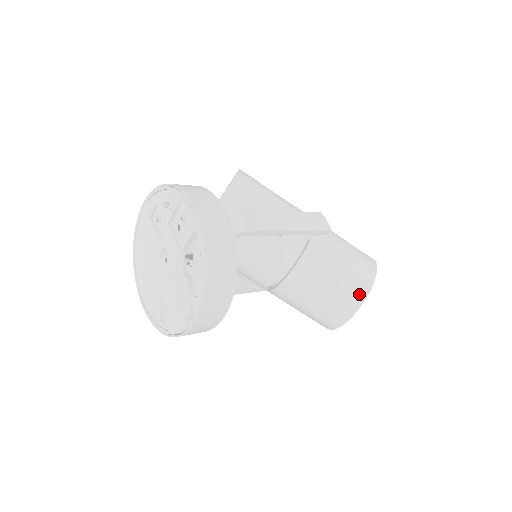
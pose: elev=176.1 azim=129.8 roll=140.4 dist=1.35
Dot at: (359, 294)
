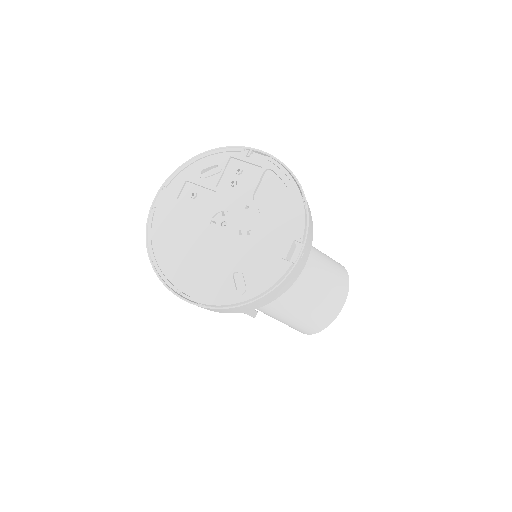
Dot at: (344, 275)
